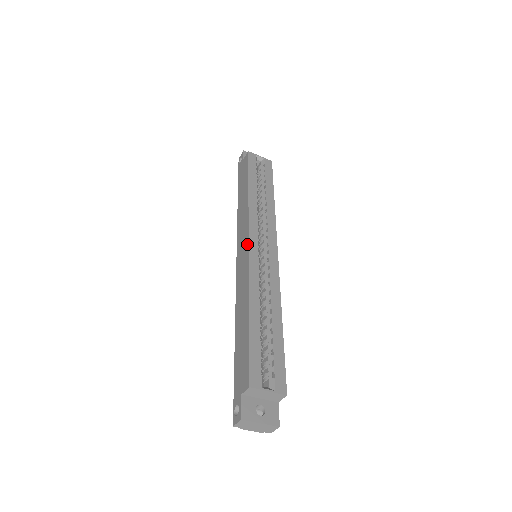
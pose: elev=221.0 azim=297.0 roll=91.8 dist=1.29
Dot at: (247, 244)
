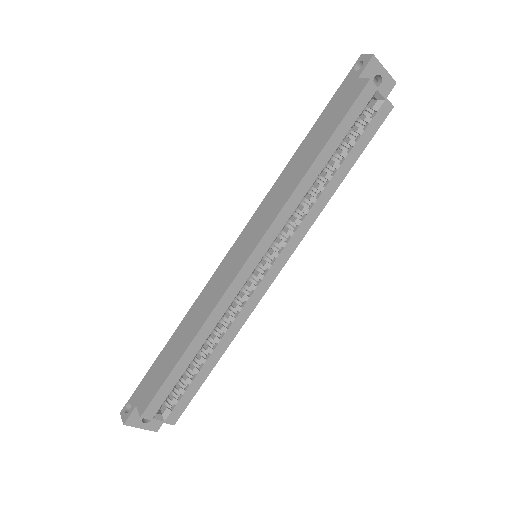
Dot at: (246, 256)
